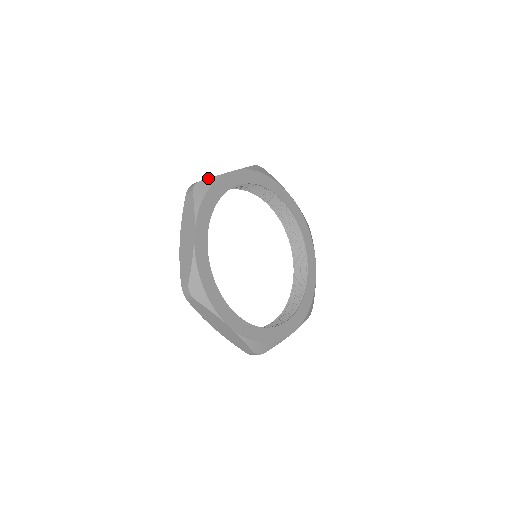
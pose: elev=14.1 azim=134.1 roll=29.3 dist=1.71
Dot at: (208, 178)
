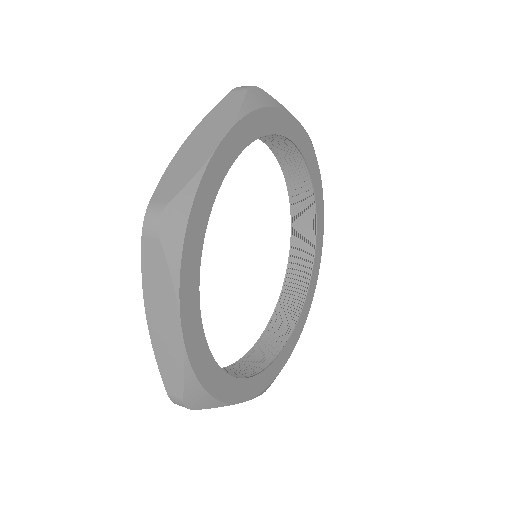
Dot at: occluded
